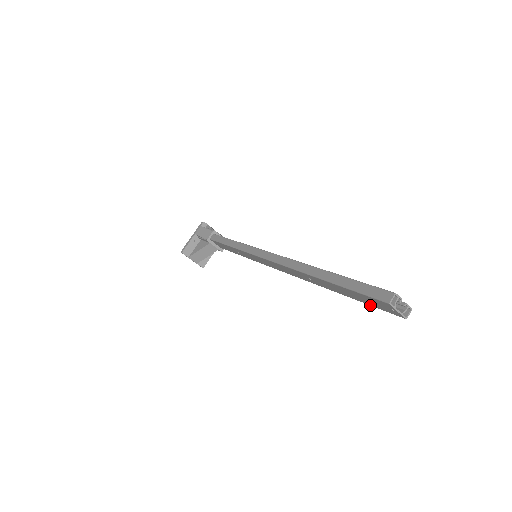
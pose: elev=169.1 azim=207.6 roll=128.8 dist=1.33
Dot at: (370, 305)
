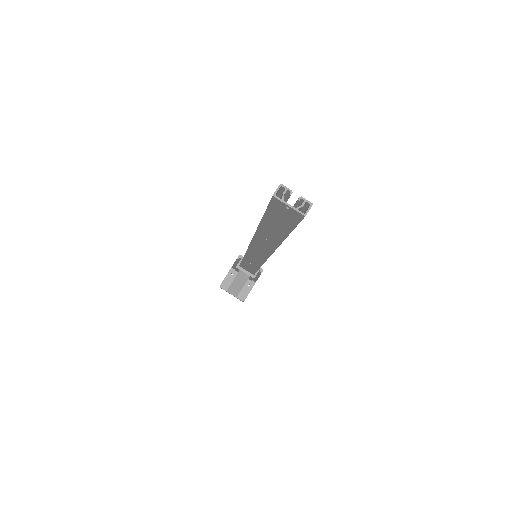
Dot at: (292, 228)
